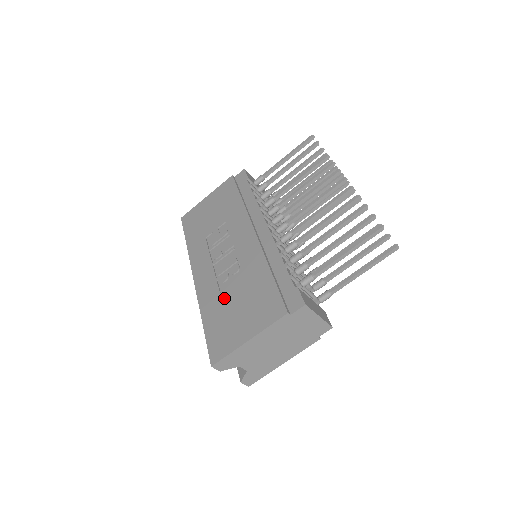
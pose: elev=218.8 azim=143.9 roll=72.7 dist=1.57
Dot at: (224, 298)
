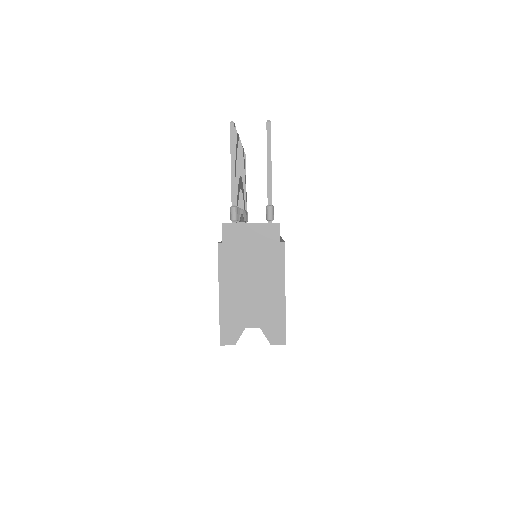
Dot at: occluded
